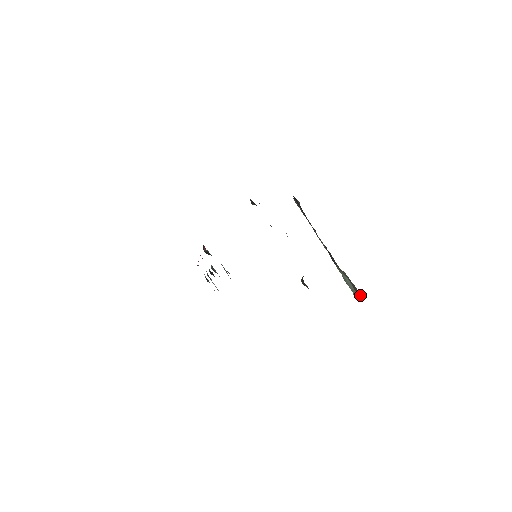
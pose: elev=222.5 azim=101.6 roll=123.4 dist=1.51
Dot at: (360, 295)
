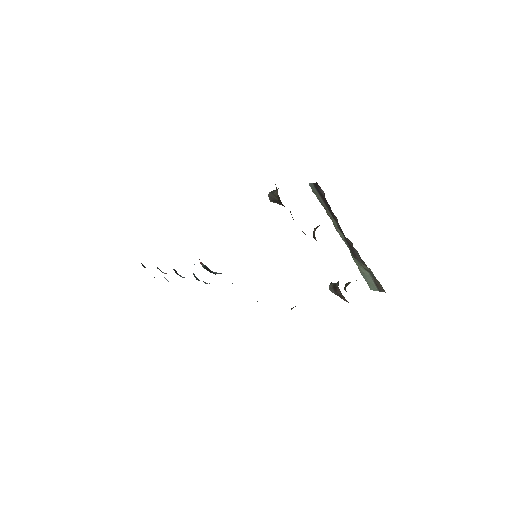
Dot at: (383, 290)
